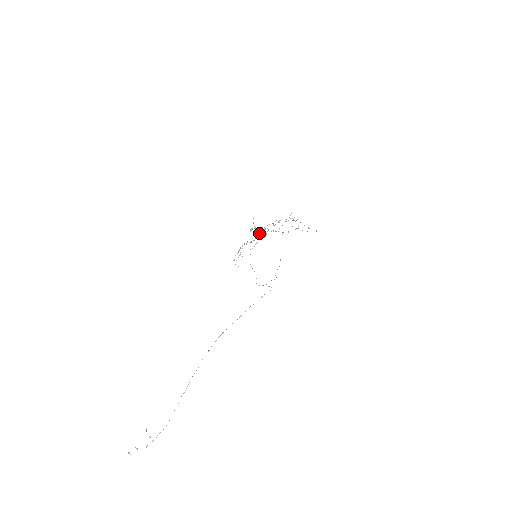
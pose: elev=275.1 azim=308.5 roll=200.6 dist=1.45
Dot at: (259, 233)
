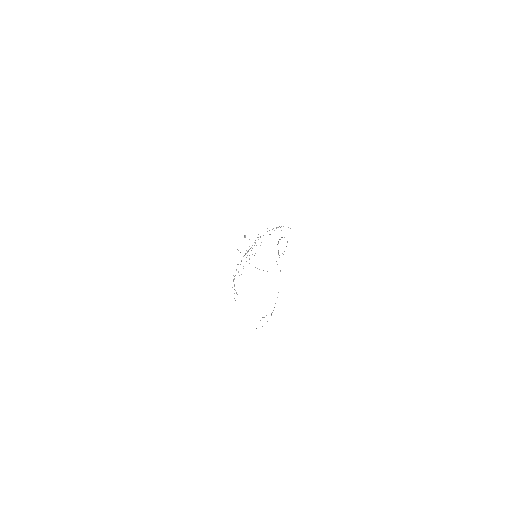
Dot at: (249, 246)
